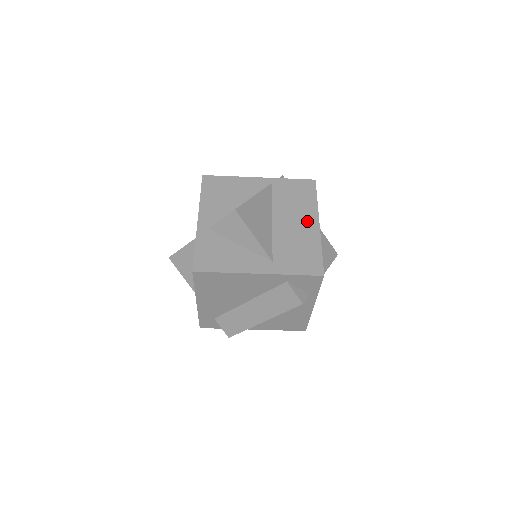
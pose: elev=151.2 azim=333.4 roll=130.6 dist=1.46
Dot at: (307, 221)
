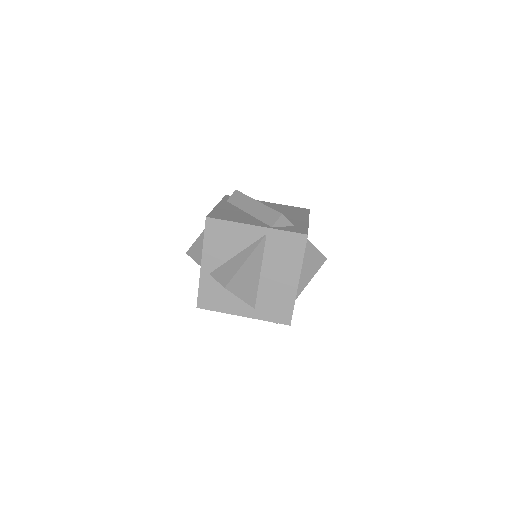
Dot at: (289, 278)
